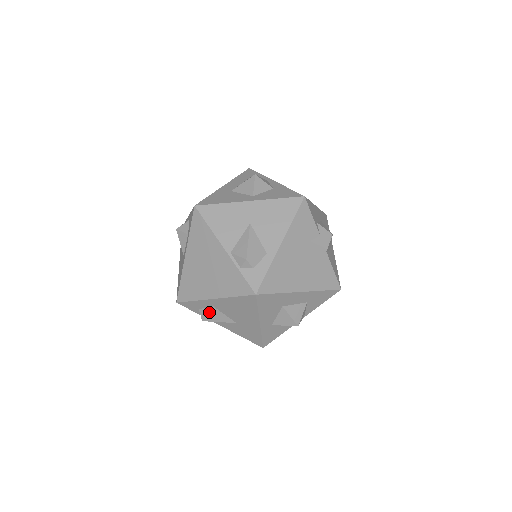
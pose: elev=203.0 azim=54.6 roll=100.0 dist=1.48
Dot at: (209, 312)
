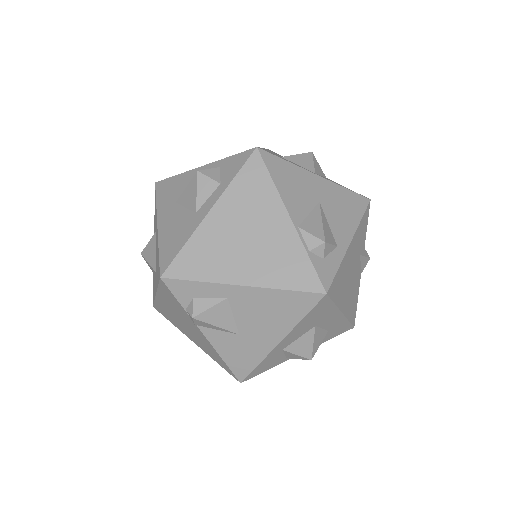
Dot at: (214, 306)
